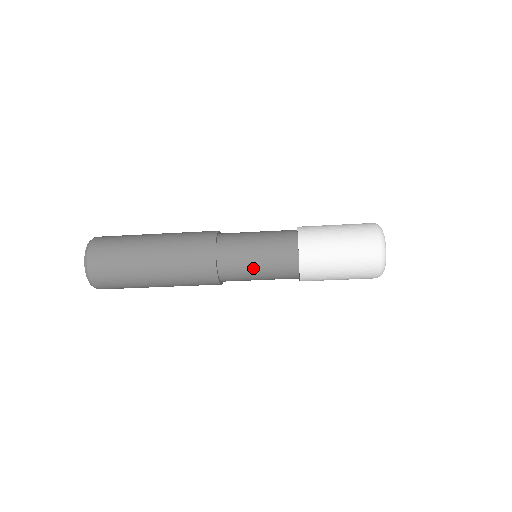
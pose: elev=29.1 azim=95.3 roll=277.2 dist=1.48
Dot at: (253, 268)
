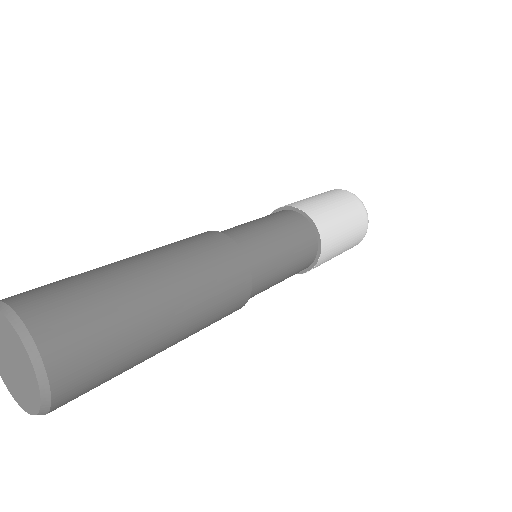
Dot at: occluded
